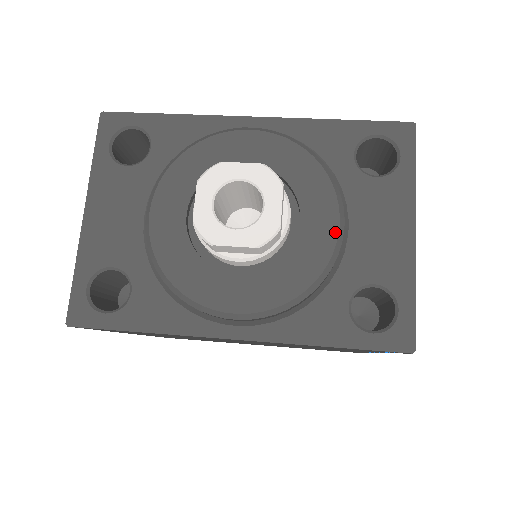
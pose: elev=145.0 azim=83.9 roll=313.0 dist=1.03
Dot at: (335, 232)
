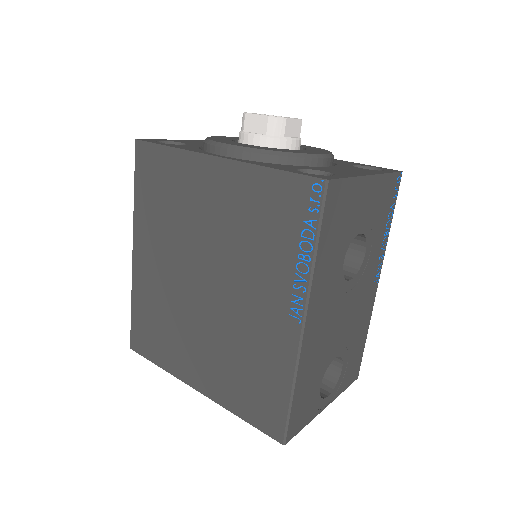
Dot at: (317, 153)
